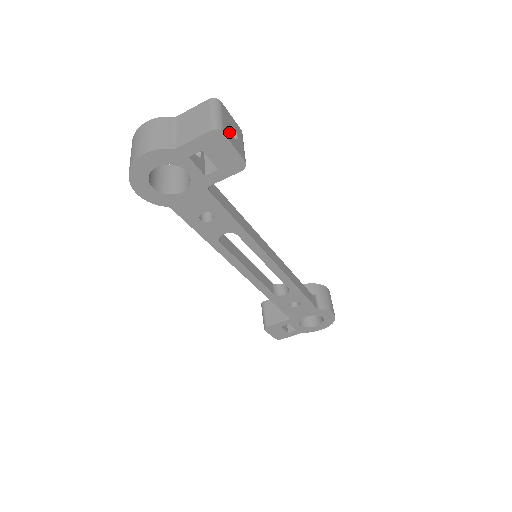
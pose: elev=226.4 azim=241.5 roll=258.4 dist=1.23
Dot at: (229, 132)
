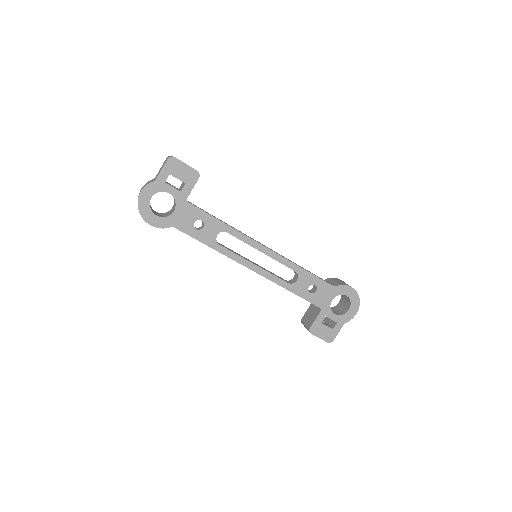
Dot at: occluded
